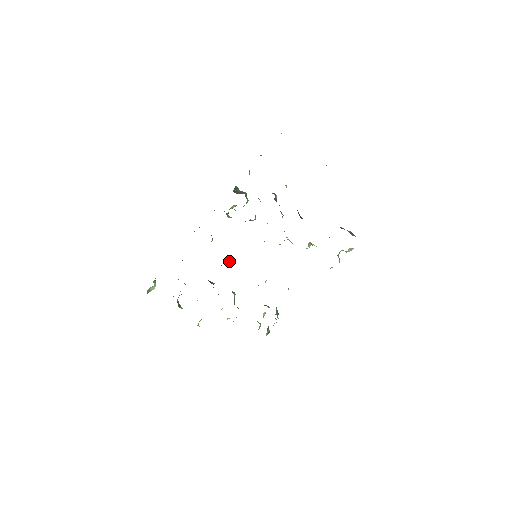
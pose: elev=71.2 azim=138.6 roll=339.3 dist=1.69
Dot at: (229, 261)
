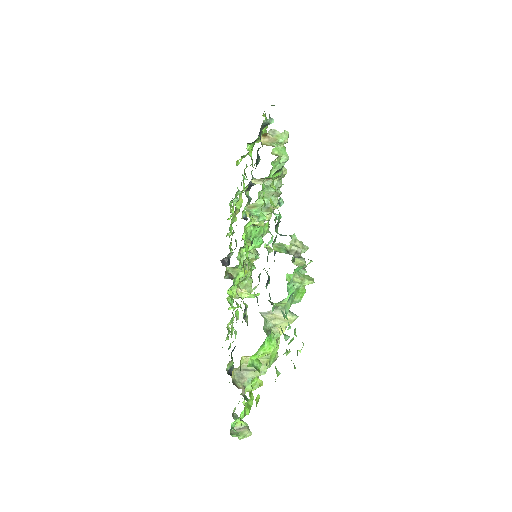
Dot at: (249, 294)
